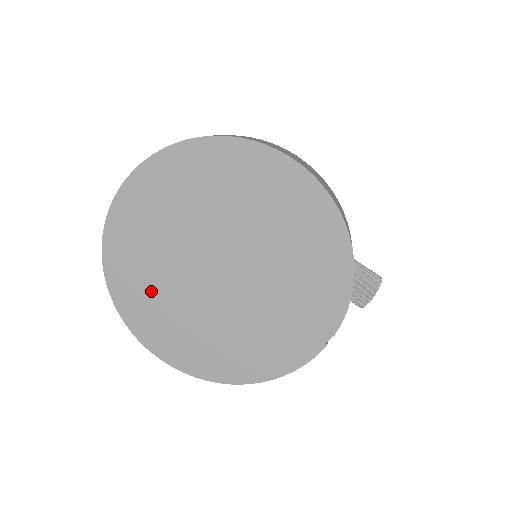
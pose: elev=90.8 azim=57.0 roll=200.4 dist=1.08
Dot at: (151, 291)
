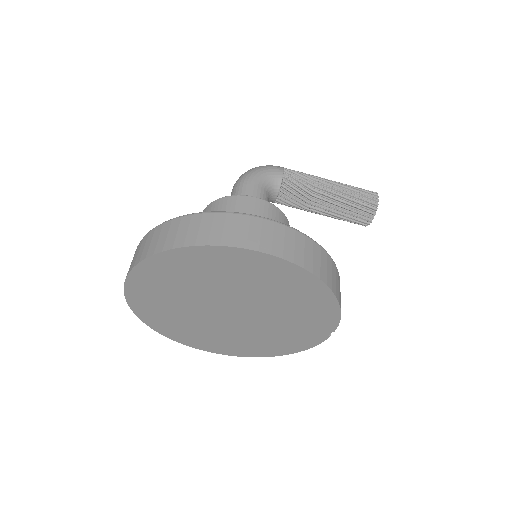
Dot at: (184, 326)
